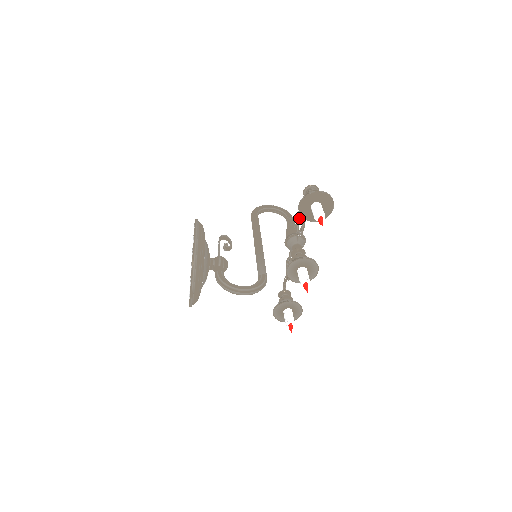
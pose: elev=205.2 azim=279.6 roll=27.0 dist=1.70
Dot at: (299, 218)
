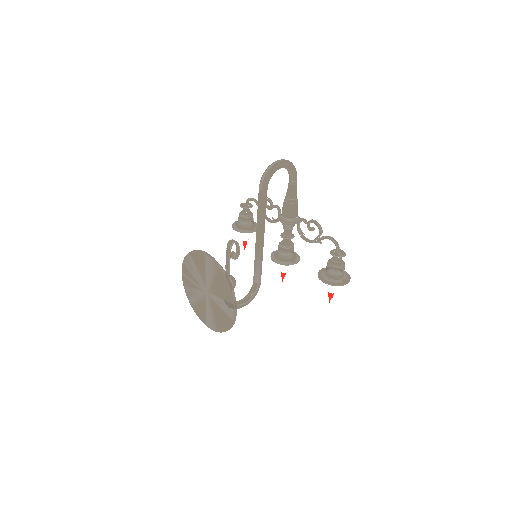
Dot at: (309, 230)
